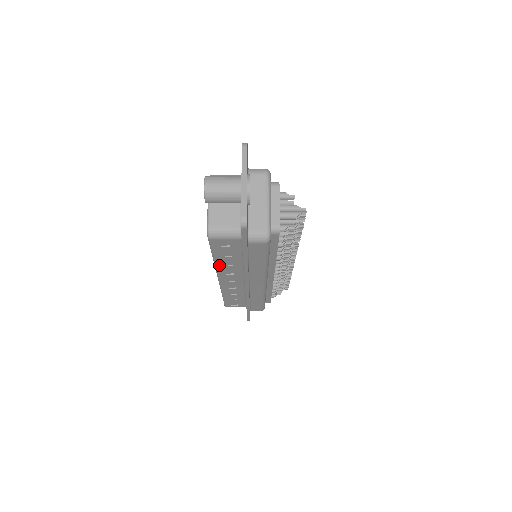
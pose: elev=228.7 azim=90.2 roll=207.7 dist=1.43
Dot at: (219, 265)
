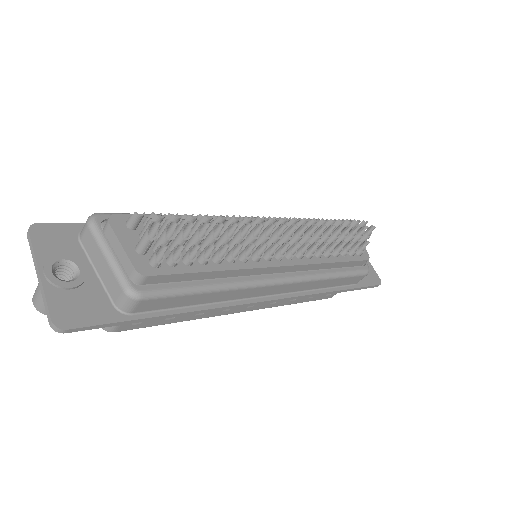
Dot at: (198, 317)
